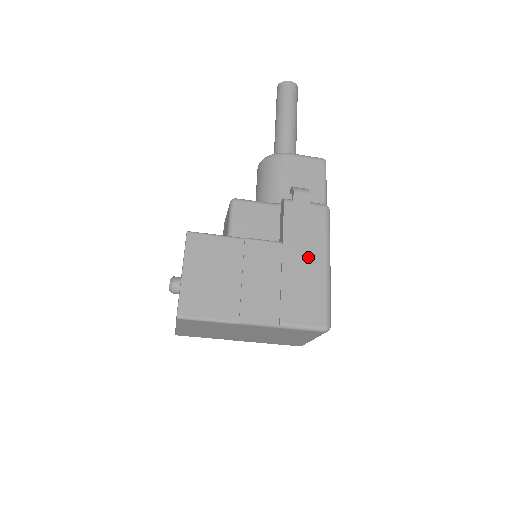
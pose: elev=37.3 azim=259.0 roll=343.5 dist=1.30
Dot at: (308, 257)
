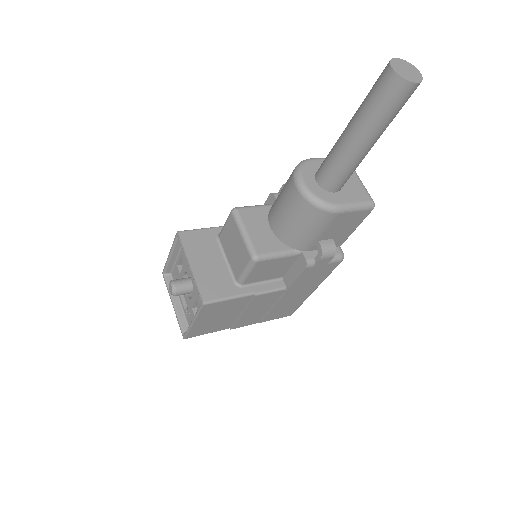
Dot at: (302, 292)
